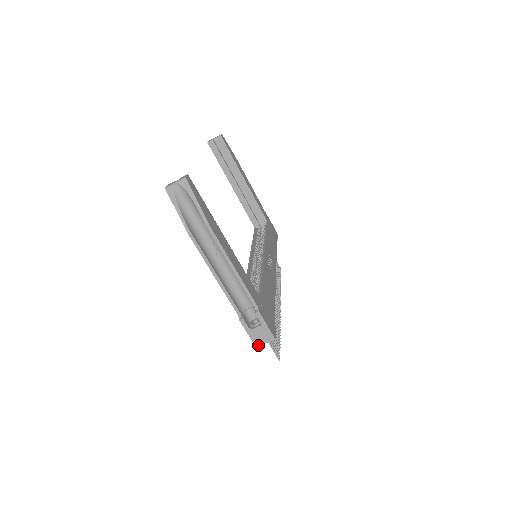
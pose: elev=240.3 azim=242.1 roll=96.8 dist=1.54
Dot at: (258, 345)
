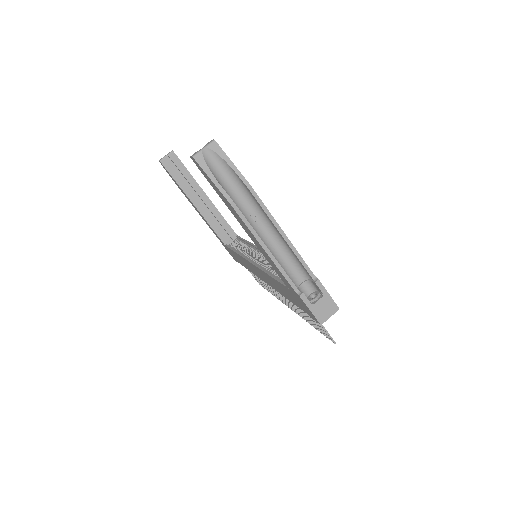
Dot at: (323, 322)
